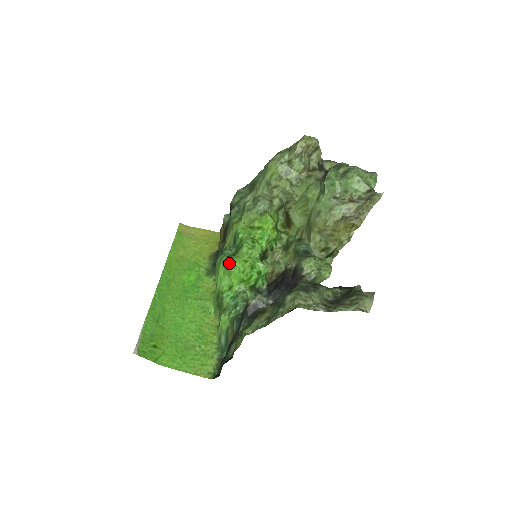
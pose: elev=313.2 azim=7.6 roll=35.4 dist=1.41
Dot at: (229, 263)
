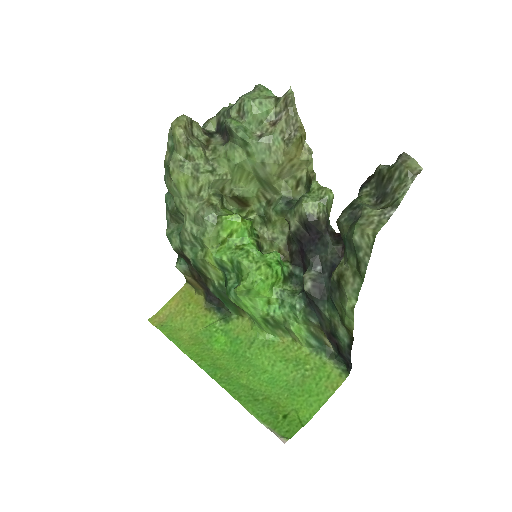
Dot at: (248, 287)
